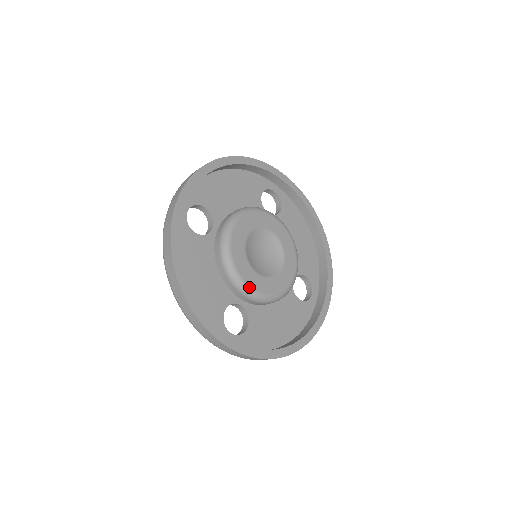
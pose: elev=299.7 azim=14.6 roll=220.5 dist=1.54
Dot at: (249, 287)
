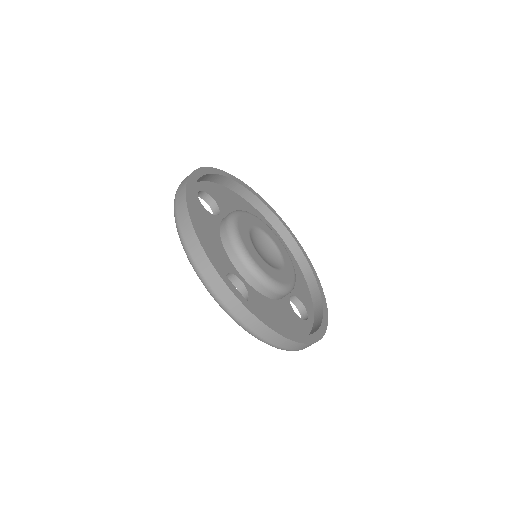
Dot at: (293, 283)
